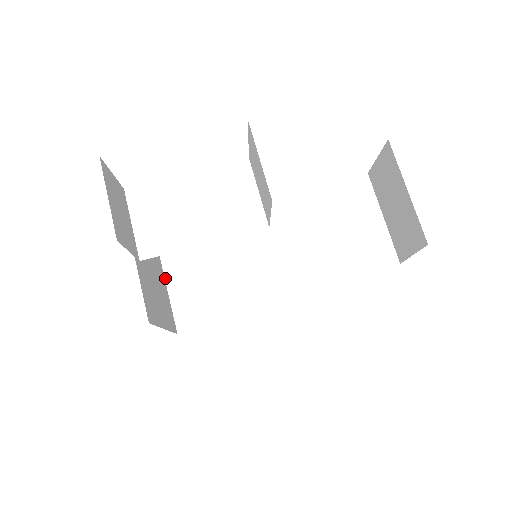
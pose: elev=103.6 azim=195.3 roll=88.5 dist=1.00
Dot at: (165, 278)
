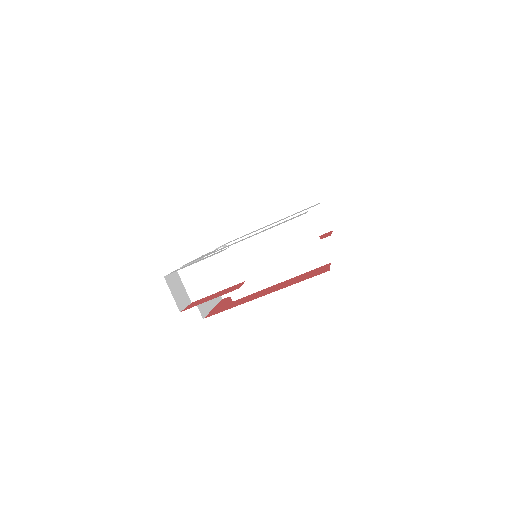
Dot at: occluded
